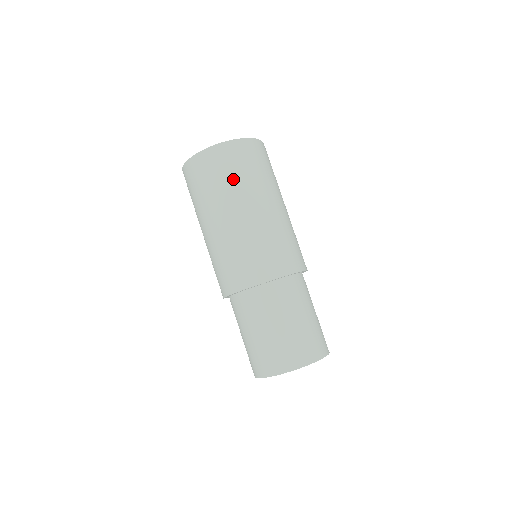
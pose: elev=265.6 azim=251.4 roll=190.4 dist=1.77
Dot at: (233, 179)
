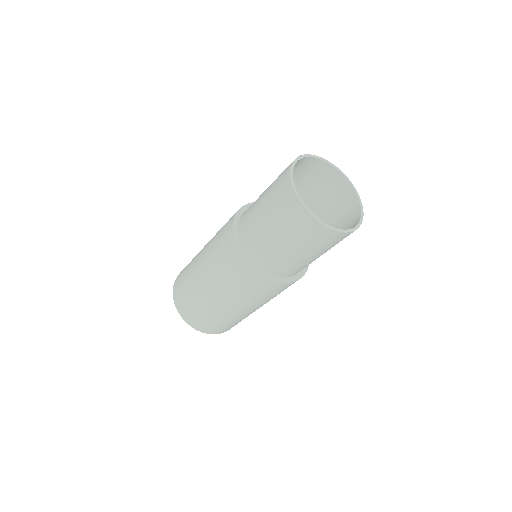
Dot at: occluded
